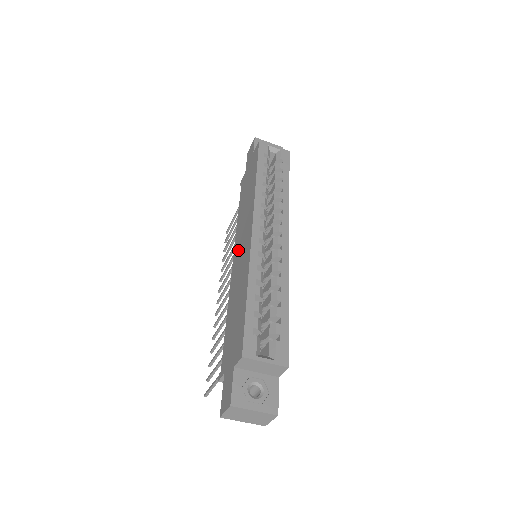
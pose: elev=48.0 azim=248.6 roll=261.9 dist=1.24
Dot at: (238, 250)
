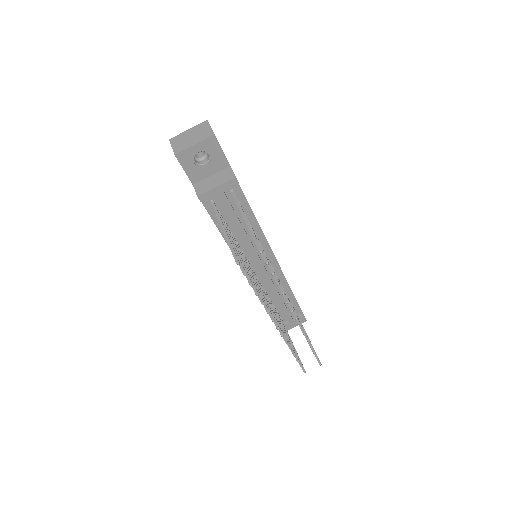
Dot at: occluded
